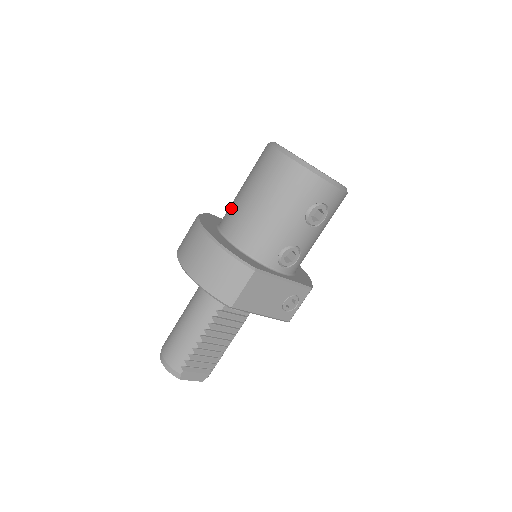
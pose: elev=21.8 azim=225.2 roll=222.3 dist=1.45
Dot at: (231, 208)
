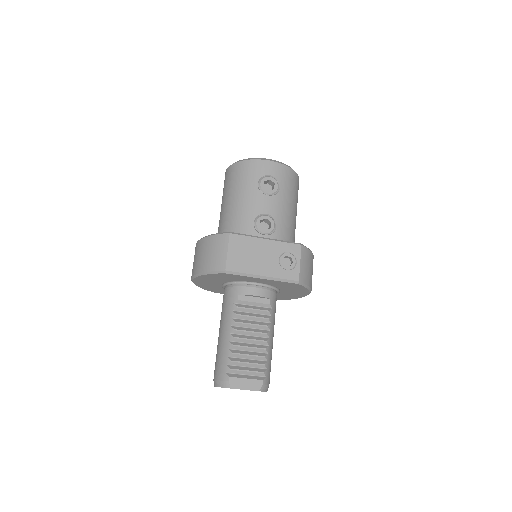
Dot at: occluded
